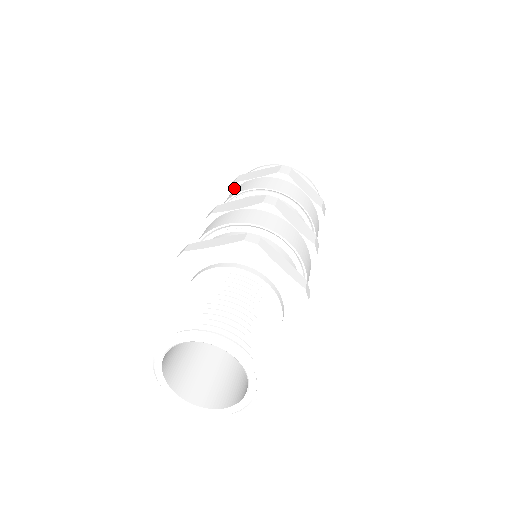
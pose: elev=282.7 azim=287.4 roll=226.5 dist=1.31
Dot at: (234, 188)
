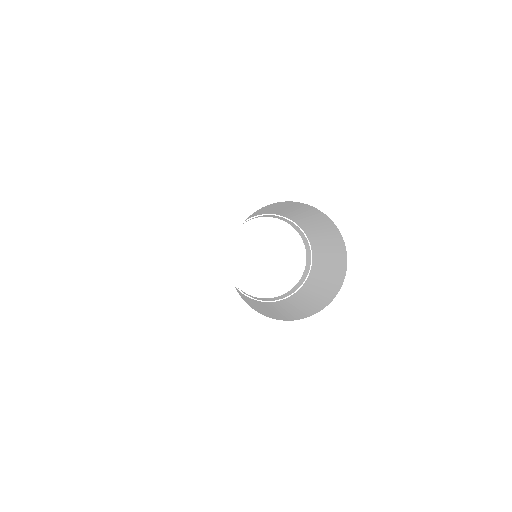
Dot at: occluded
